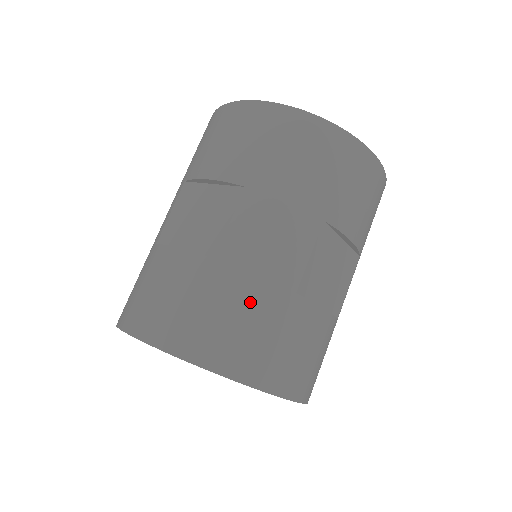
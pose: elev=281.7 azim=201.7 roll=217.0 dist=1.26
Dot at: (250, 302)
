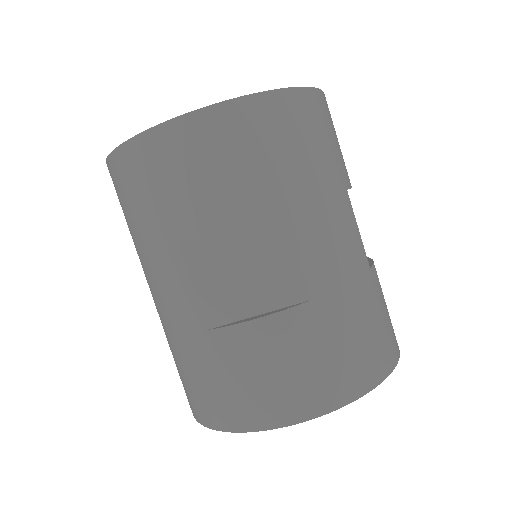
Dot at: (360, 308)
